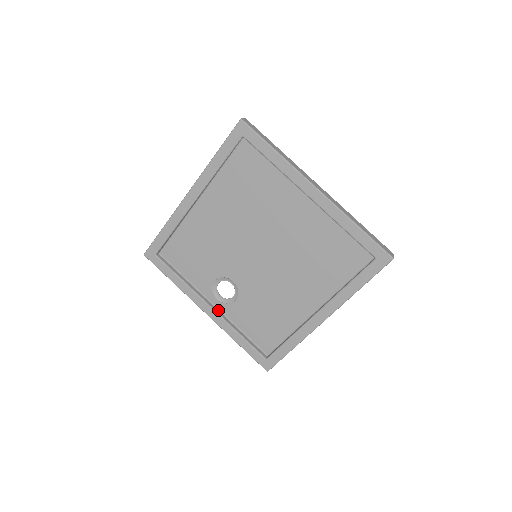
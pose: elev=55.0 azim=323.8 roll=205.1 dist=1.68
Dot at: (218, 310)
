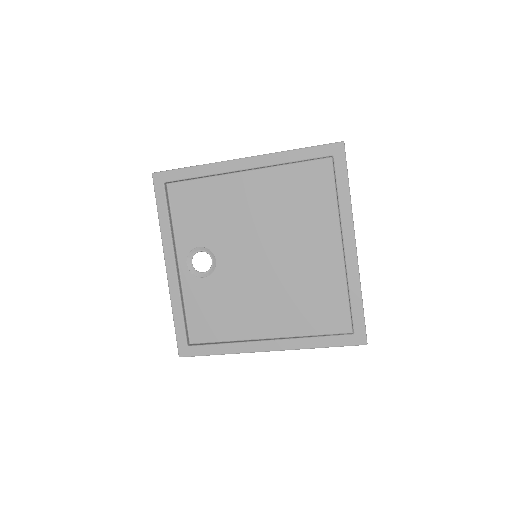
Dot at: (179, 273)
